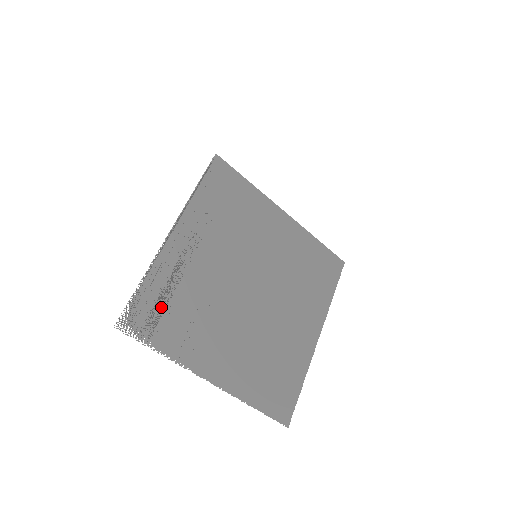
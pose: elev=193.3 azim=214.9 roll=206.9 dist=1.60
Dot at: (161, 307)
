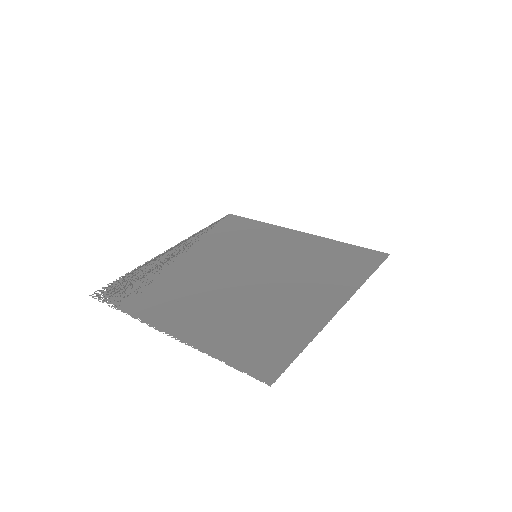
Dot at: (138, 286)
